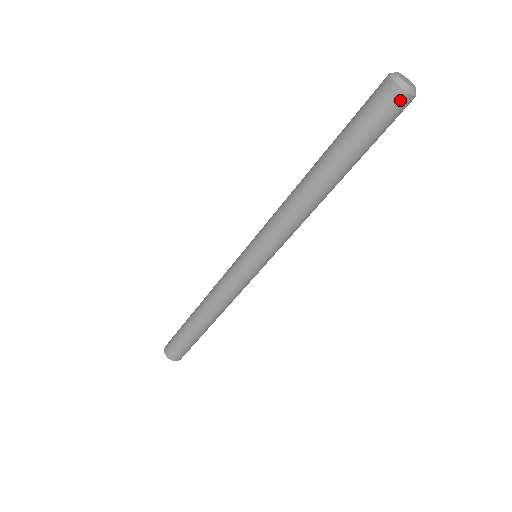
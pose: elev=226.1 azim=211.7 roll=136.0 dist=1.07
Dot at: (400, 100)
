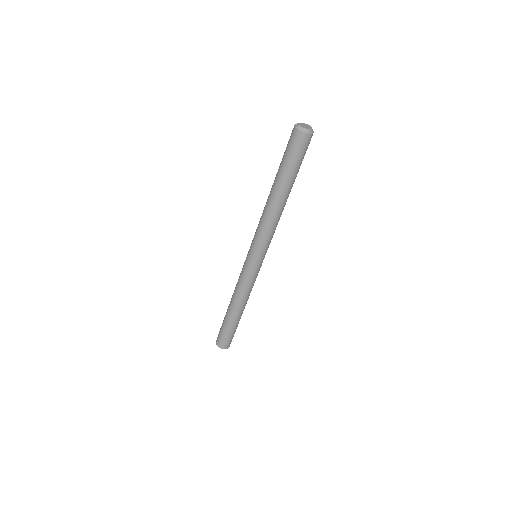
Dot at: (296, 135)
